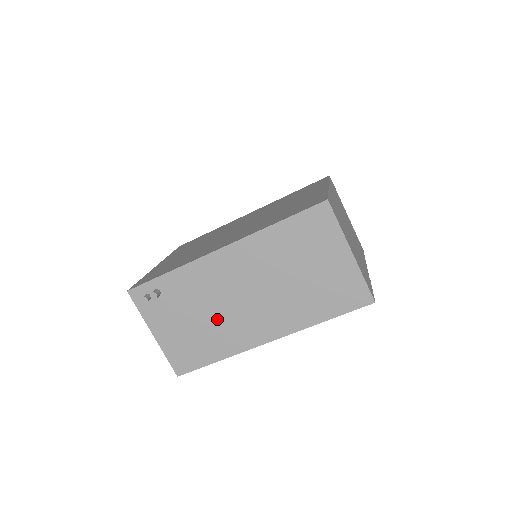
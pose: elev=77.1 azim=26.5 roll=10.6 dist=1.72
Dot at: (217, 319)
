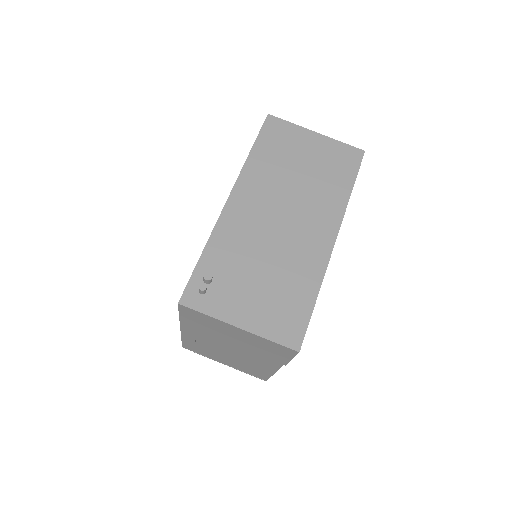
Dot at: (279, 258)
